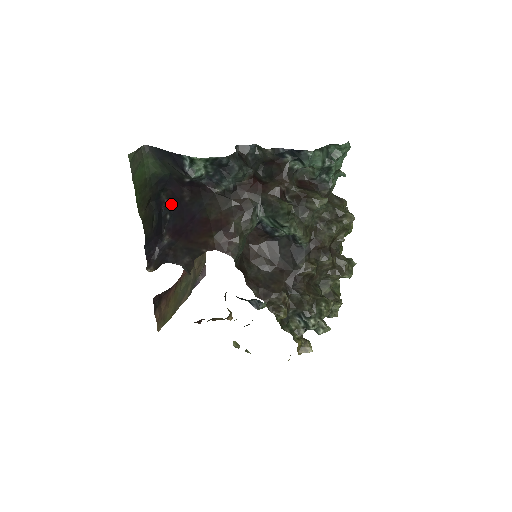
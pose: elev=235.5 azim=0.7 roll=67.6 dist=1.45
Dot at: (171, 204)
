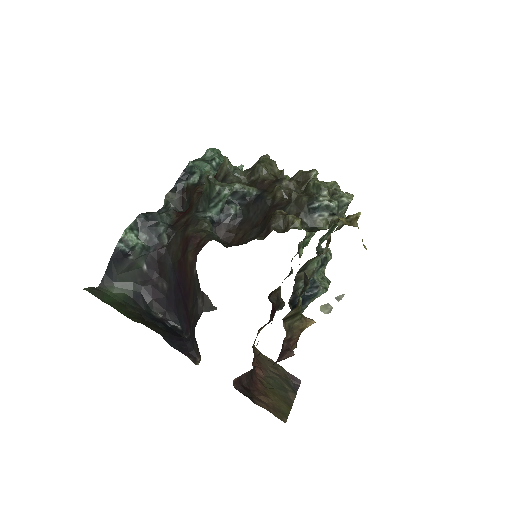
Dot at: (169, 314)
